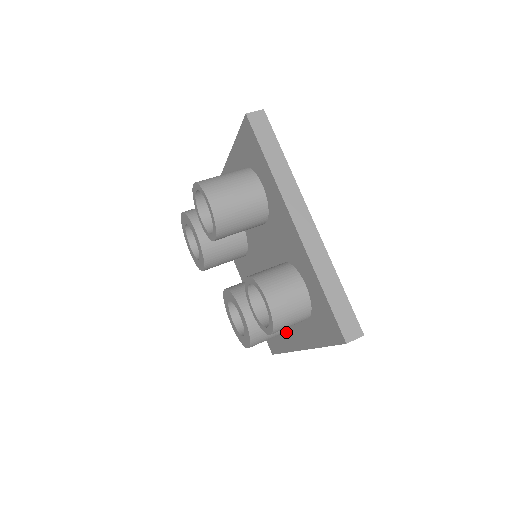
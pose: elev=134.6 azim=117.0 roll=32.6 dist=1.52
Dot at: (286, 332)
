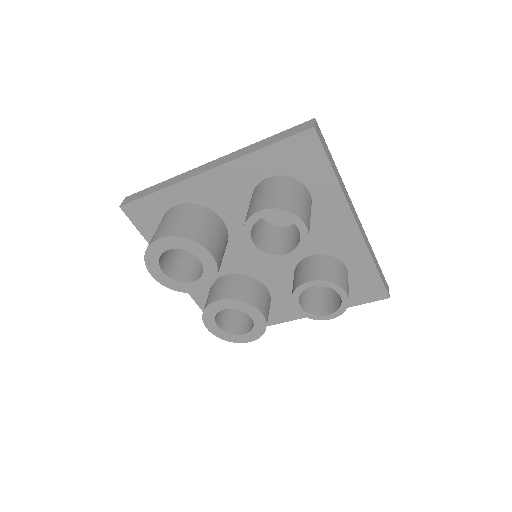
Dot at: (275, 311)
